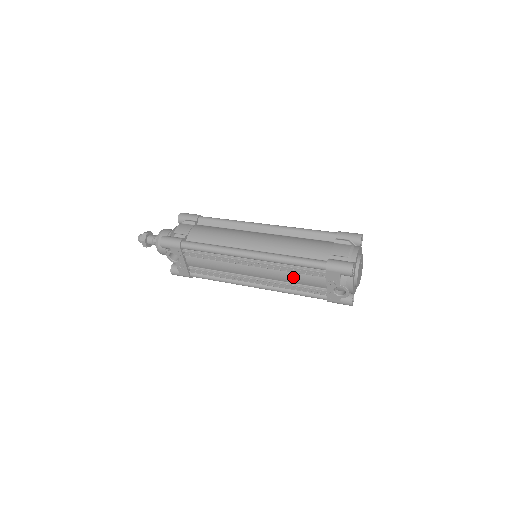
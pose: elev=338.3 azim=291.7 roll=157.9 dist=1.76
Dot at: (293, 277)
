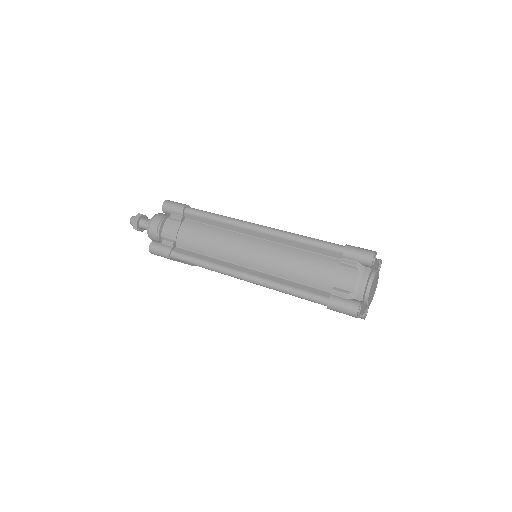
Dot at: occluded
